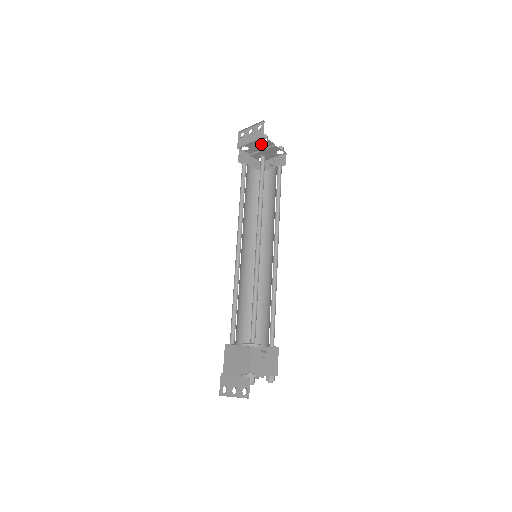
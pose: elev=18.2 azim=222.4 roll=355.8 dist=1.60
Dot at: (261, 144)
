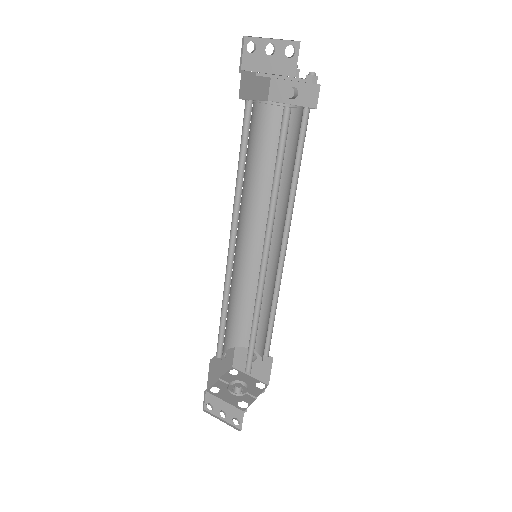
Dot at: occluded
